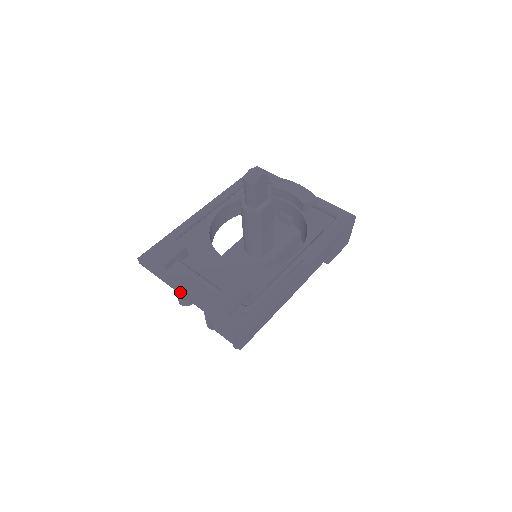
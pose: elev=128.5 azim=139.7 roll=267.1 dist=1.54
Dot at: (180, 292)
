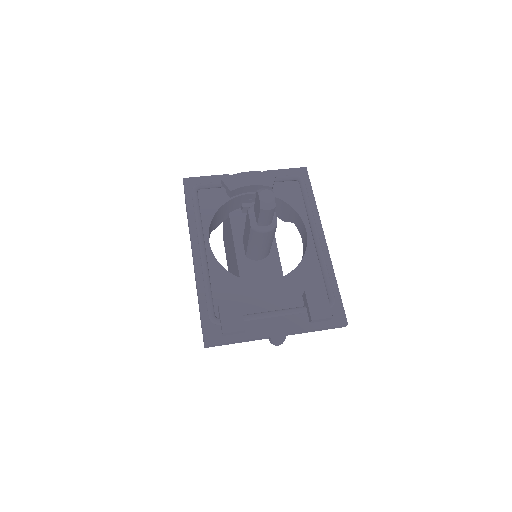
Dot at: (273, 338)
